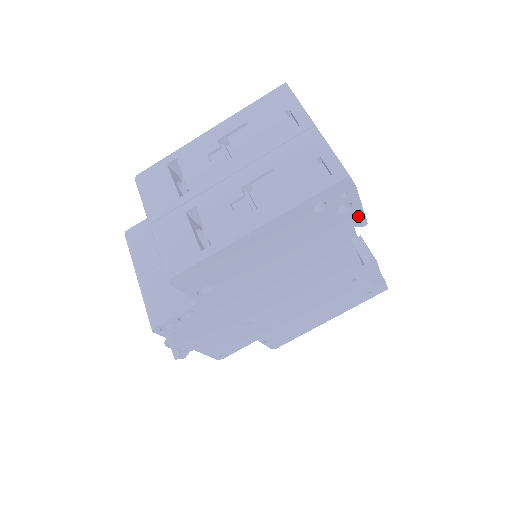
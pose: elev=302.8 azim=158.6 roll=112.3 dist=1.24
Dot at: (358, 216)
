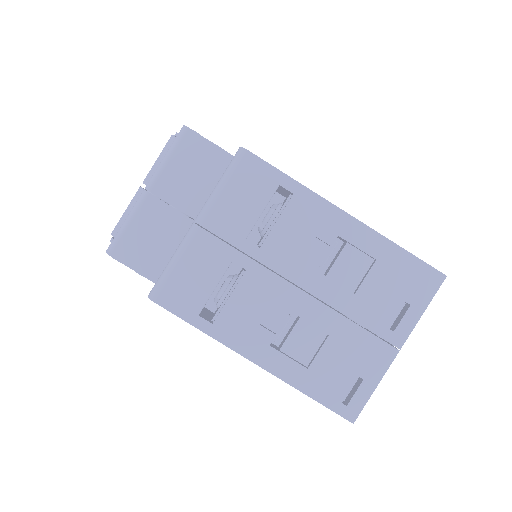
Dot at: occluded
